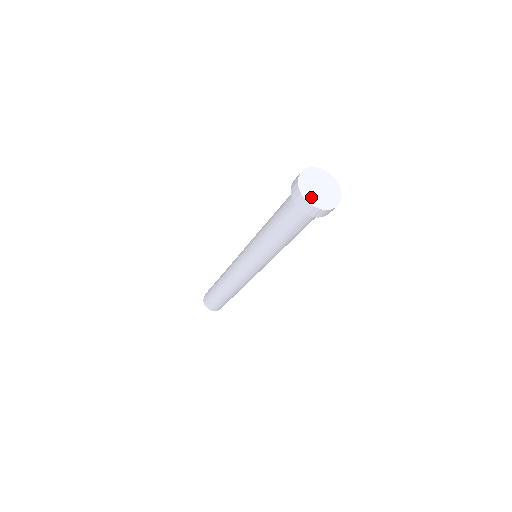
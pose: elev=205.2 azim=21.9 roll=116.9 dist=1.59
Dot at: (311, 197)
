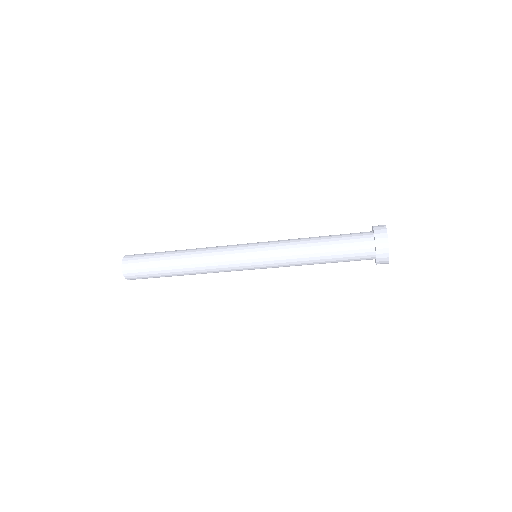
Dot at: occluded
